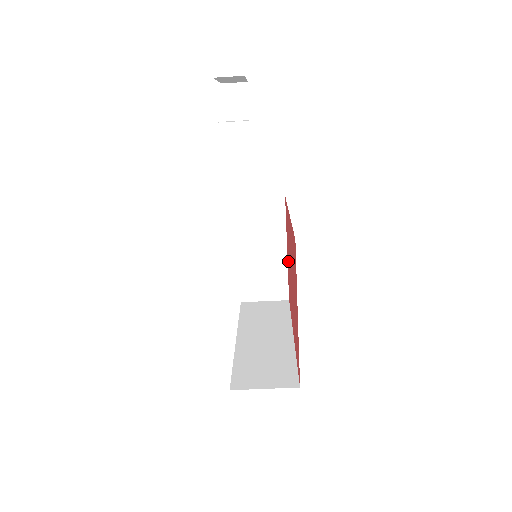
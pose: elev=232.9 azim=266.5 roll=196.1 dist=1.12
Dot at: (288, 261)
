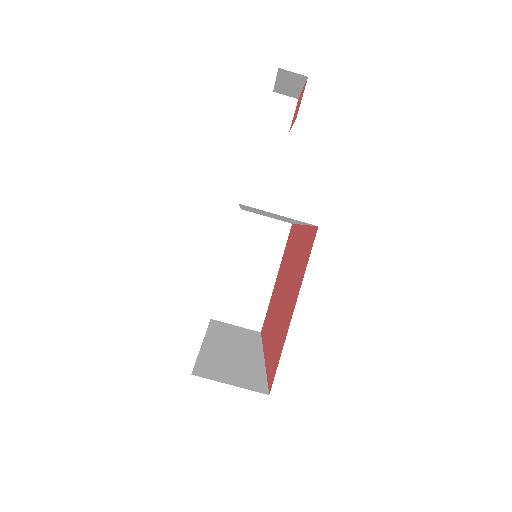
Dot at: (277, 286)
